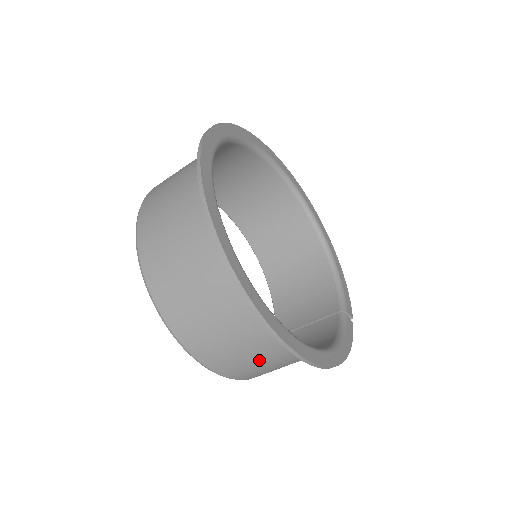
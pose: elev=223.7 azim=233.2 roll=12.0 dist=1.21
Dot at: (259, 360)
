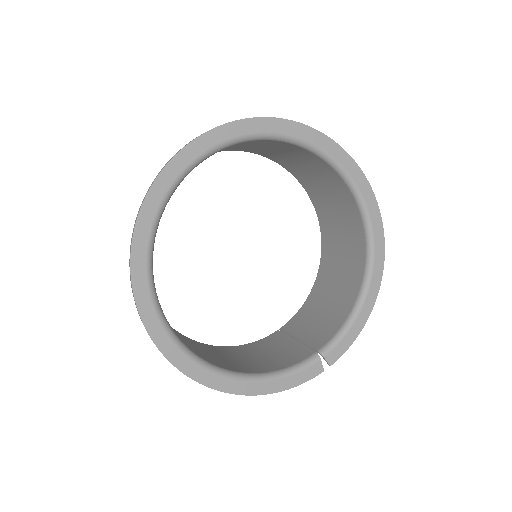
Dot at: occluded
